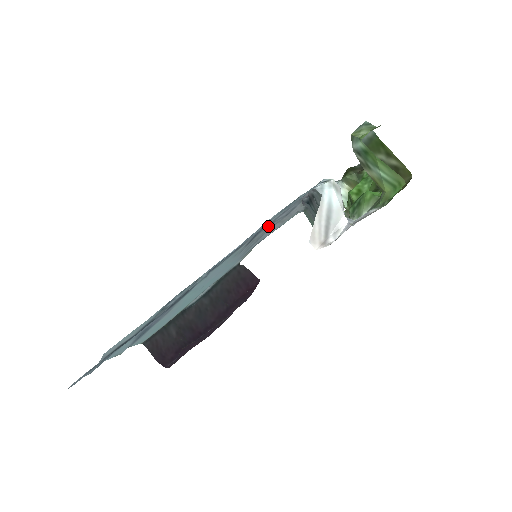
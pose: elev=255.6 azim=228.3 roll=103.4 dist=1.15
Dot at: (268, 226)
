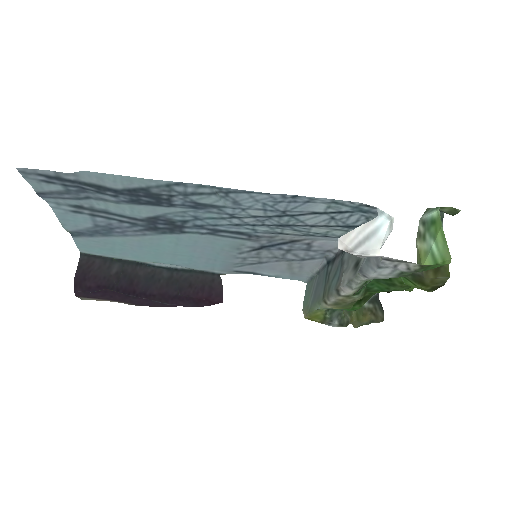
Dot at: (282, 251)
